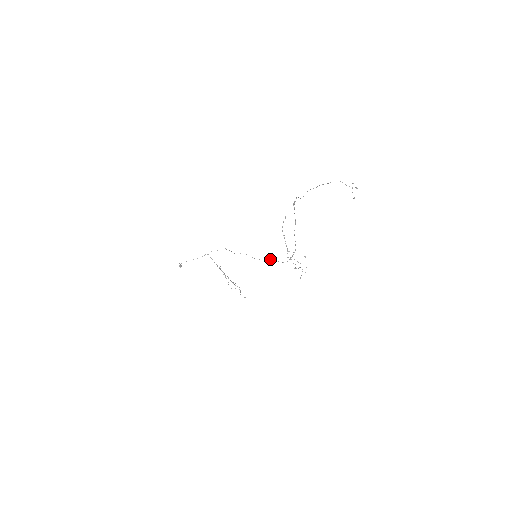
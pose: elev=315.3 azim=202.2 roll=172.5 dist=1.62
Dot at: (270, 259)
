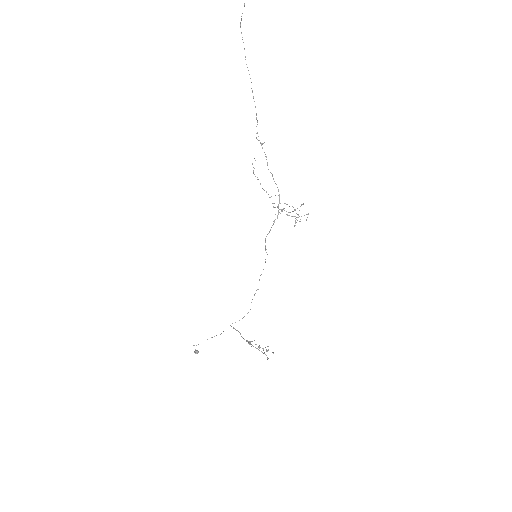
Dot at: (265, 239)
